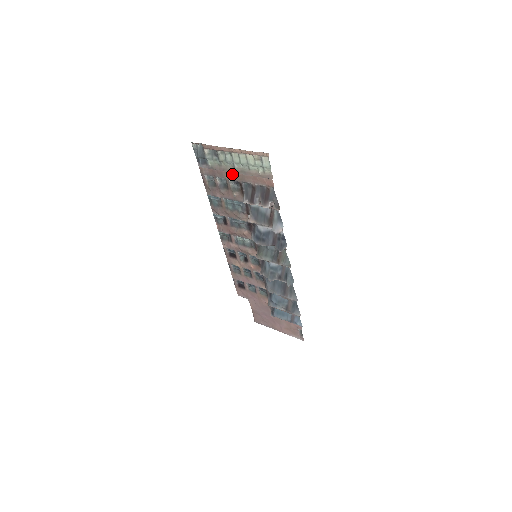
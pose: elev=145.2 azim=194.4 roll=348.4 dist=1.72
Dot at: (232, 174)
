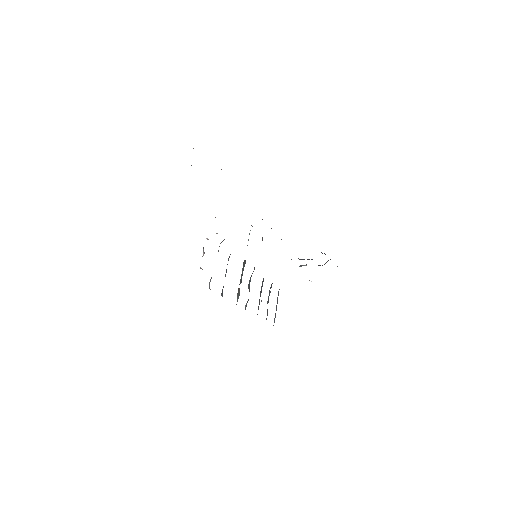
Dot at: occluded
